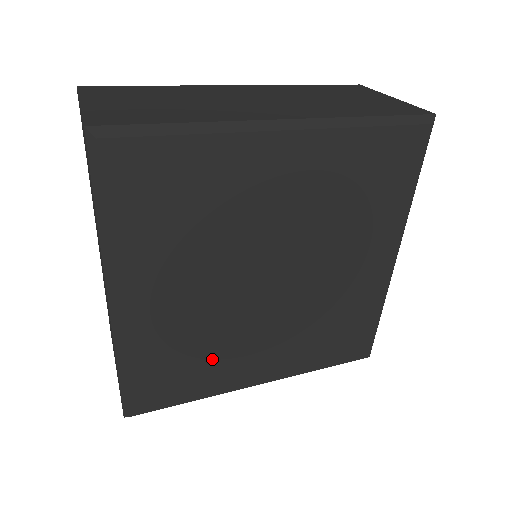
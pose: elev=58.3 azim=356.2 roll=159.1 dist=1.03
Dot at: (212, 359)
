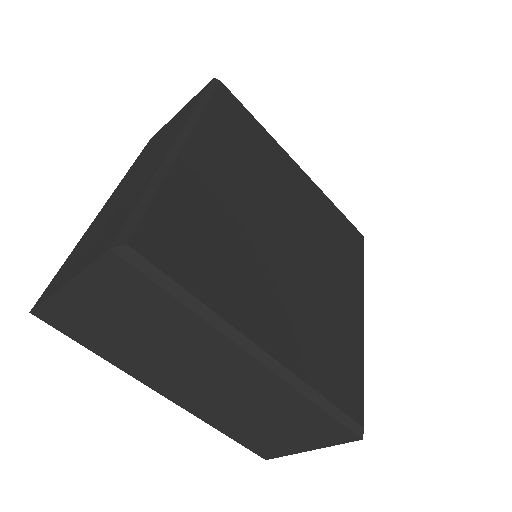
Dot at: (333, 327)
